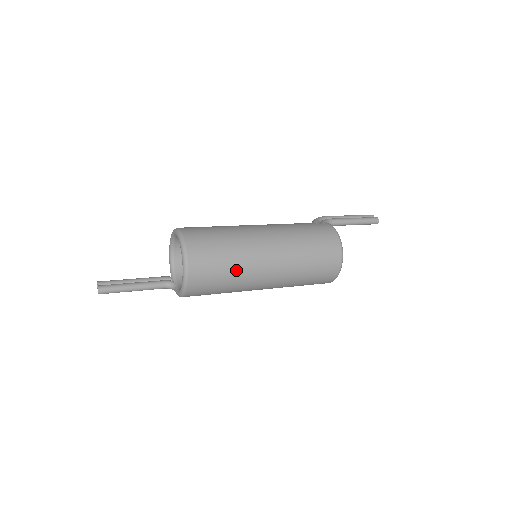
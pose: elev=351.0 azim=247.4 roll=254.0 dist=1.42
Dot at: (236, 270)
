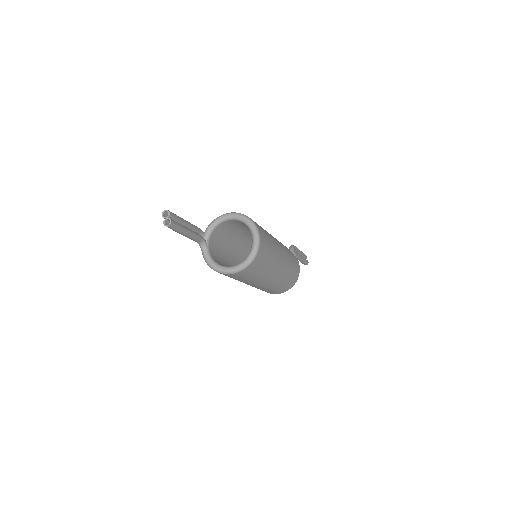
Dot at: (256, 278)
